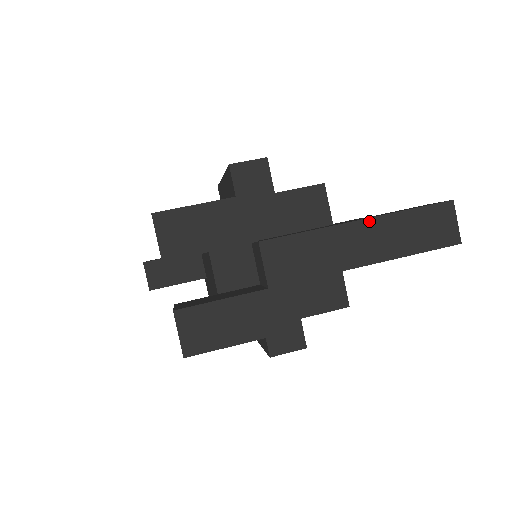
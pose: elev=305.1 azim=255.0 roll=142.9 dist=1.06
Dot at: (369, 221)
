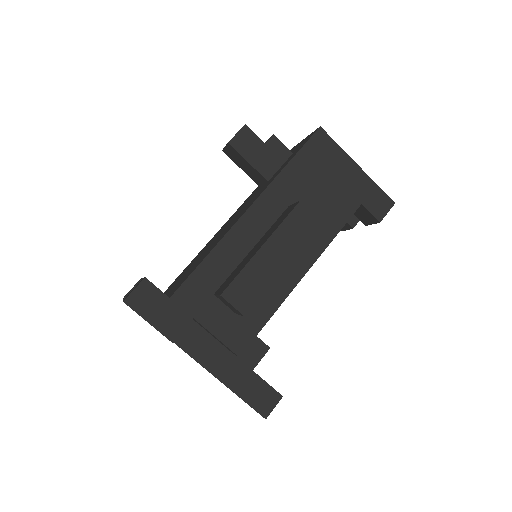
Dot at: occluded
